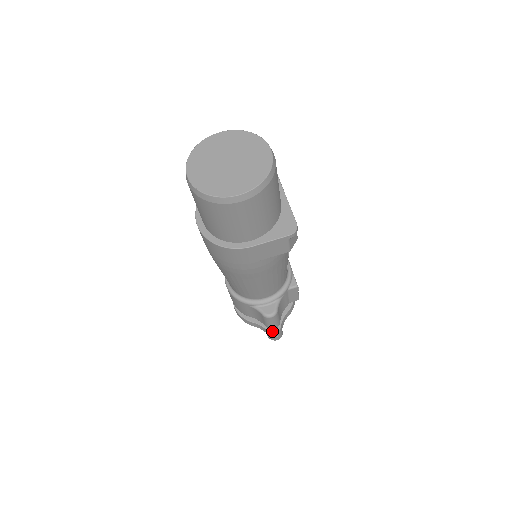
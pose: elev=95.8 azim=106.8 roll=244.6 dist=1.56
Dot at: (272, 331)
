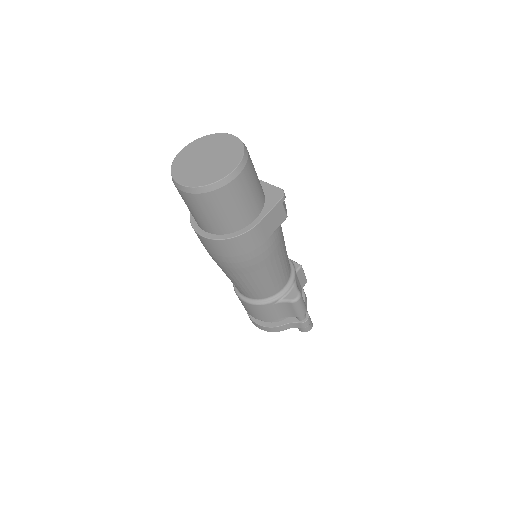
Dot at: (303, 320)
